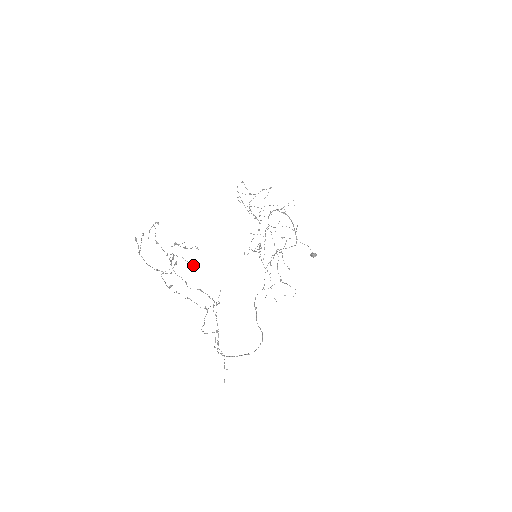
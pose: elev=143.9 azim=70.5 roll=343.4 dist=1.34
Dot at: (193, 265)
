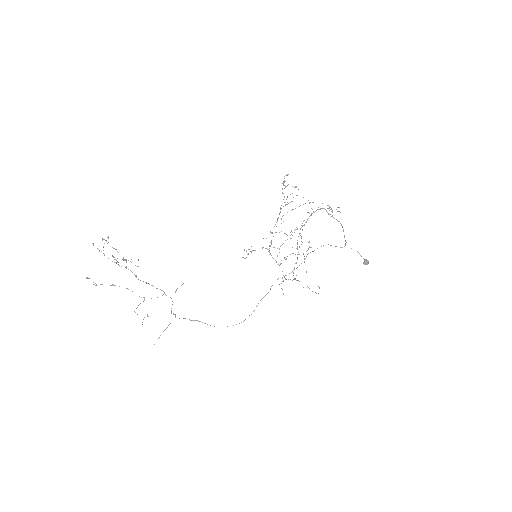
Dot at: occluded
